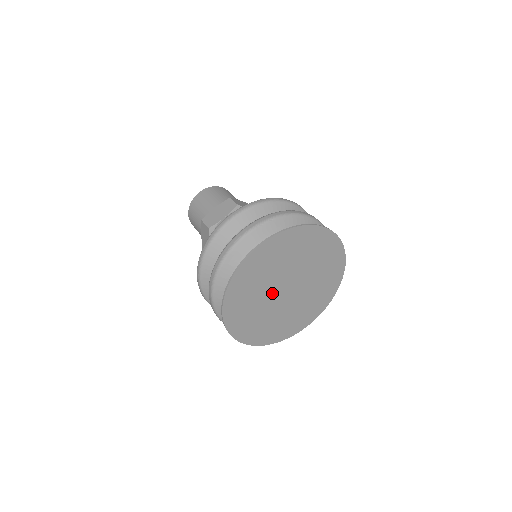
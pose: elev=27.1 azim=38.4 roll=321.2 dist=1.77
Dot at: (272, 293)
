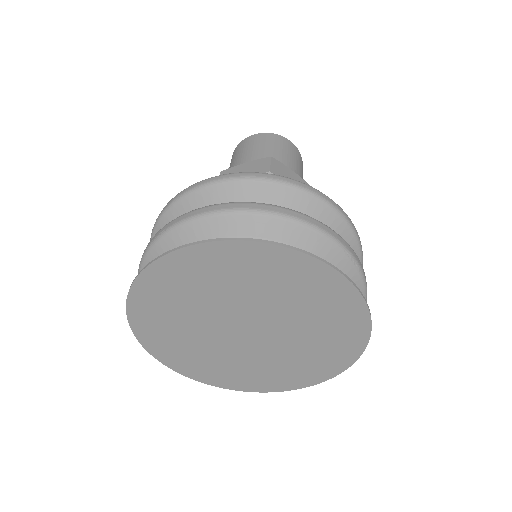
Dot at: (238, 311)
